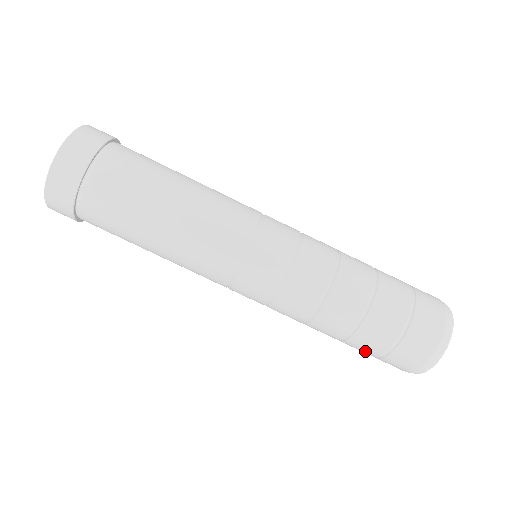
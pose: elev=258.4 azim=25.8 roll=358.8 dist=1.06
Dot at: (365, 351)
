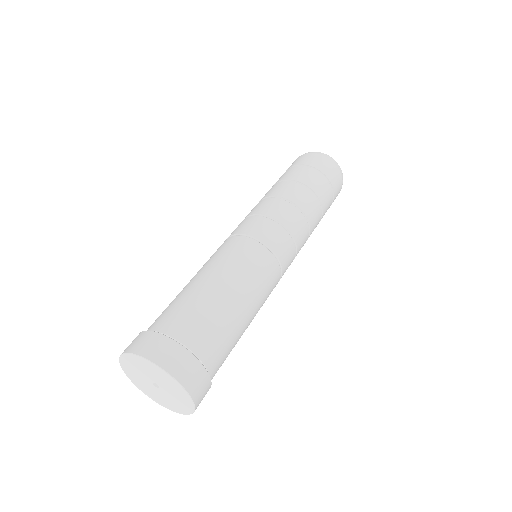
Dot at: occluded
